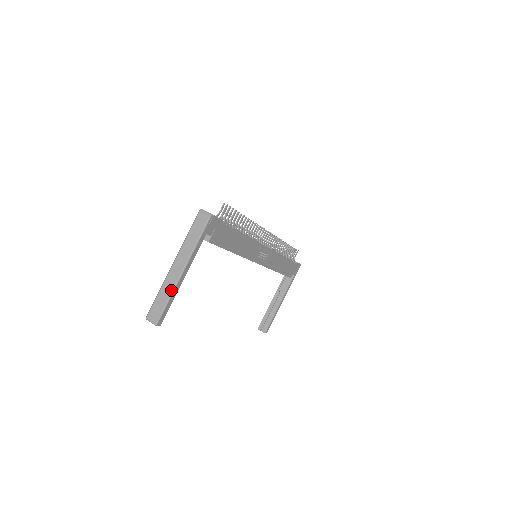
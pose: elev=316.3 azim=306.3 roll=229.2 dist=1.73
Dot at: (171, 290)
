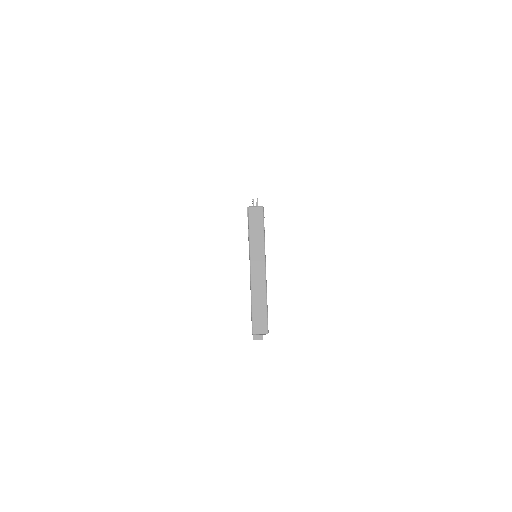
Dot at: (264, 292)
